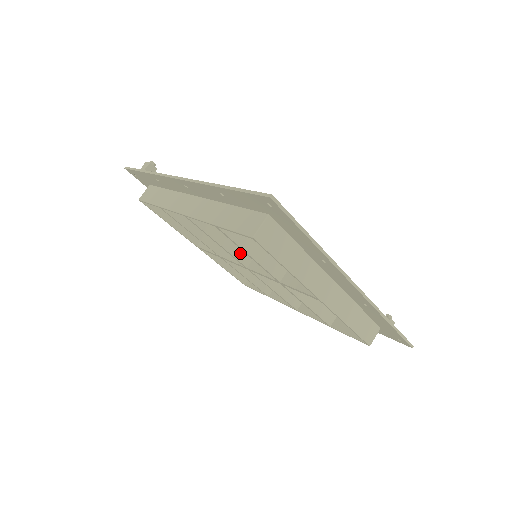
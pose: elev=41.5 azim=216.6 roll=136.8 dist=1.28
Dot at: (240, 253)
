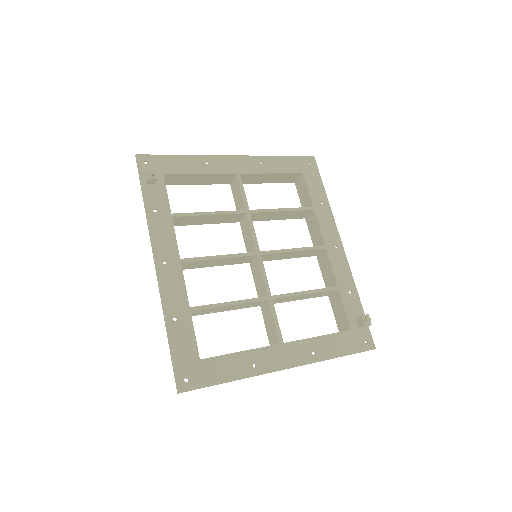
Dot at: (238, 262)
